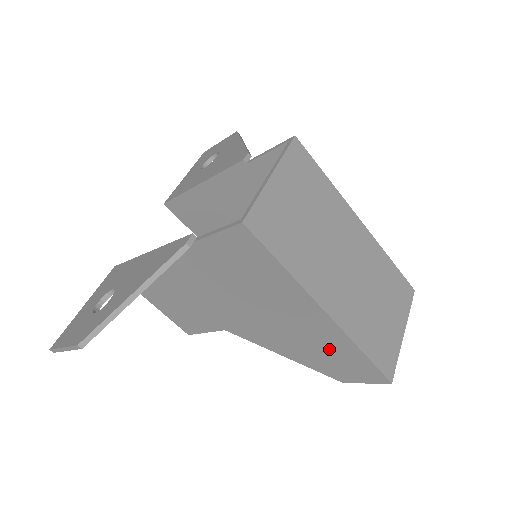
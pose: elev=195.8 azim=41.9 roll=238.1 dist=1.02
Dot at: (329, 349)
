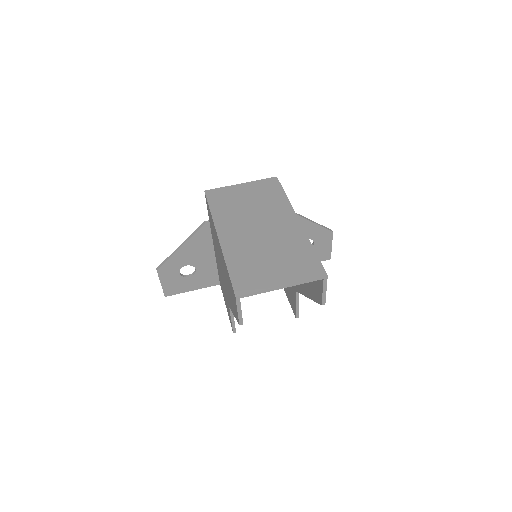
Dot at: (228, 280)
